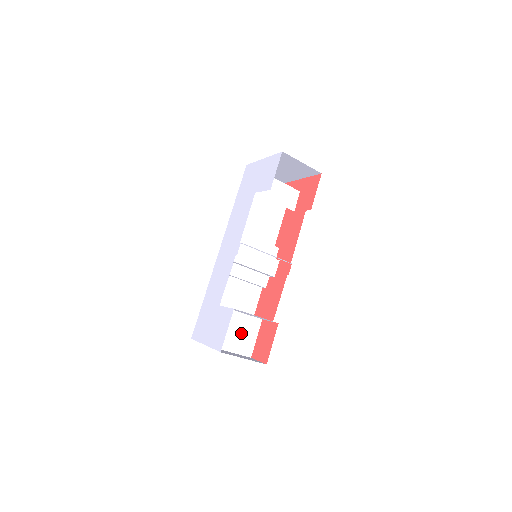
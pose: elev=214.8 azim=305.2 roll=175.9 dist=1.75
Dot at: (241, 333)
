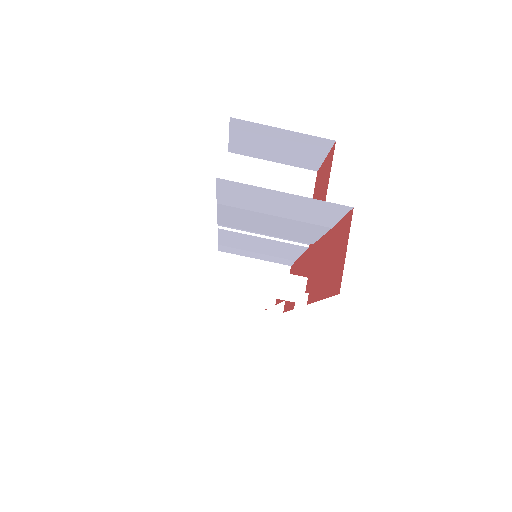
Dot at: (278, 206)
